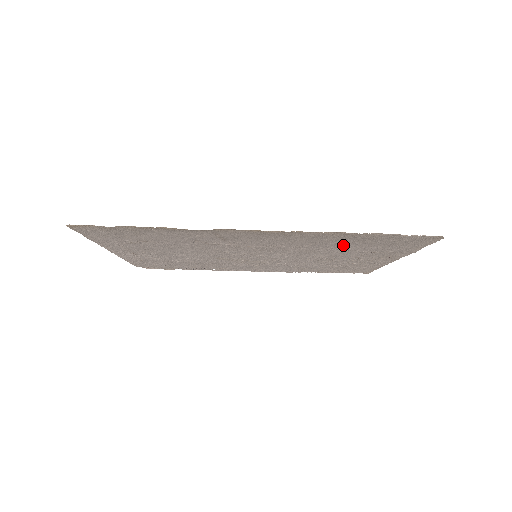
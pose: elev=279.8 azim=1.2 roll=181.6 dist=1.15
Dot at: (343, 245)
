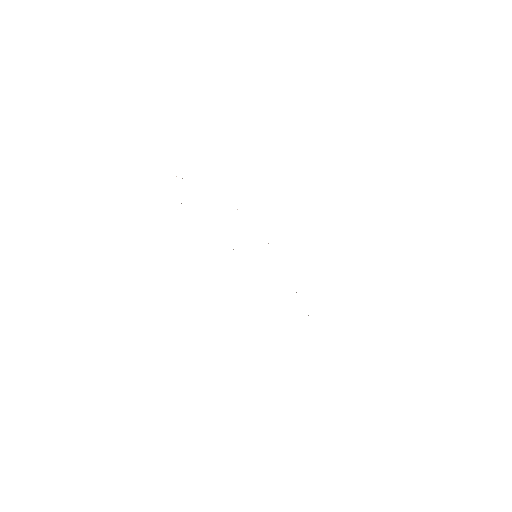
Dot at: occluded
